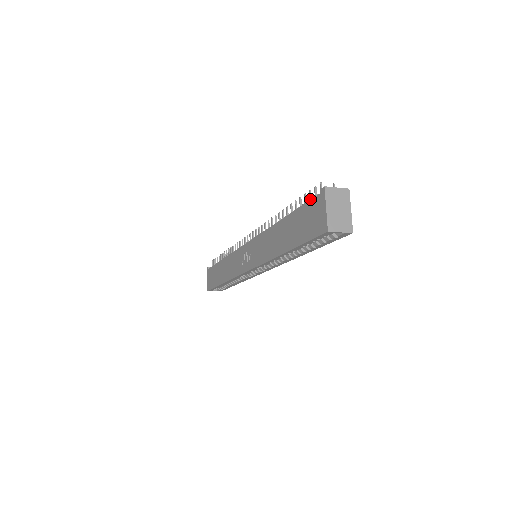
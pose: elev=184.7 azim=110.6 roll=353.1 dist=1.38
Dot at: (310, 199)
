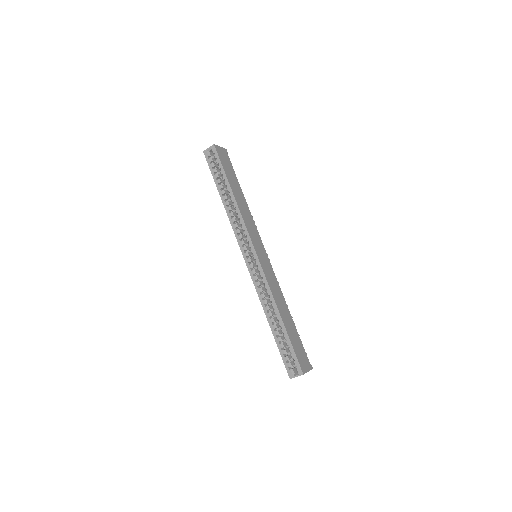
Dot at: occluded
